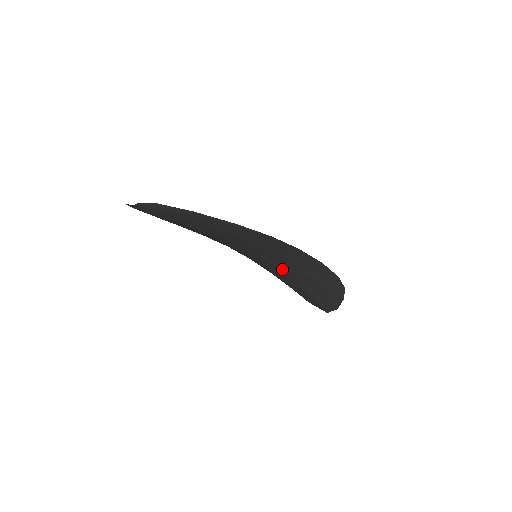
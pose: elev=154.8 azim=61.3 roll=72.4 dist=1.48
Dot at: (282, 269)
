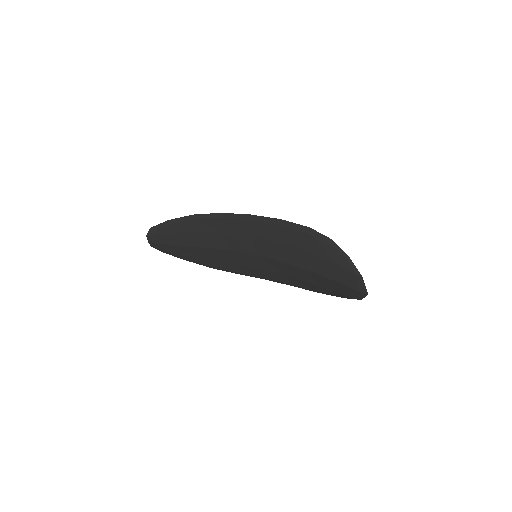
Dot at: (285, 259)
